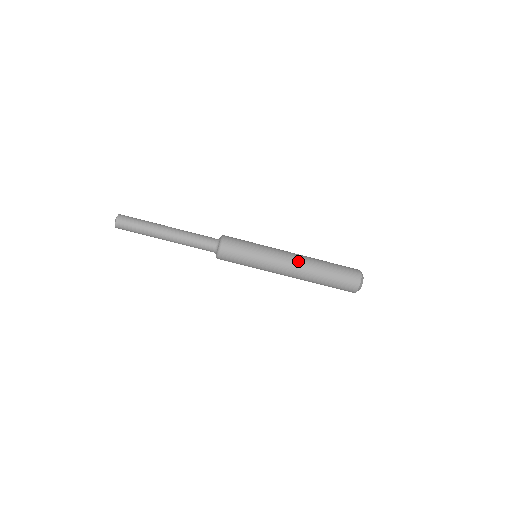
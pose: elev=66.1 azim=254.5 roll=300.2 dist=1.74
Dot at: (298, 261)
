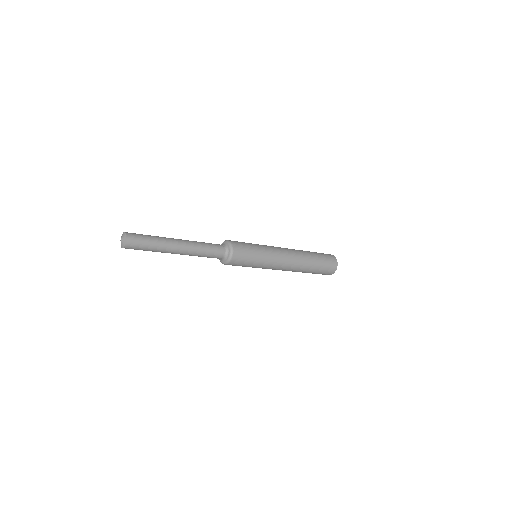
Dot at: (293, 261)
